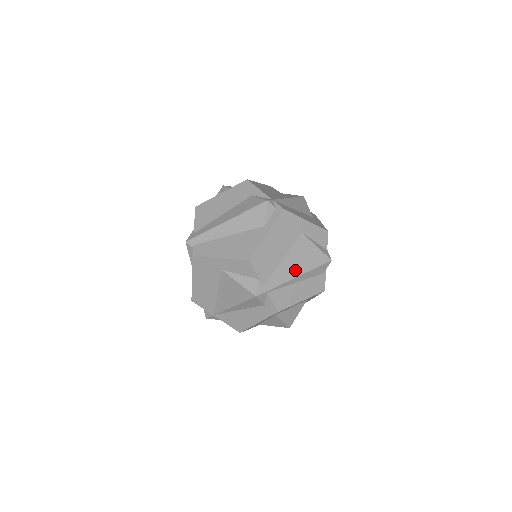
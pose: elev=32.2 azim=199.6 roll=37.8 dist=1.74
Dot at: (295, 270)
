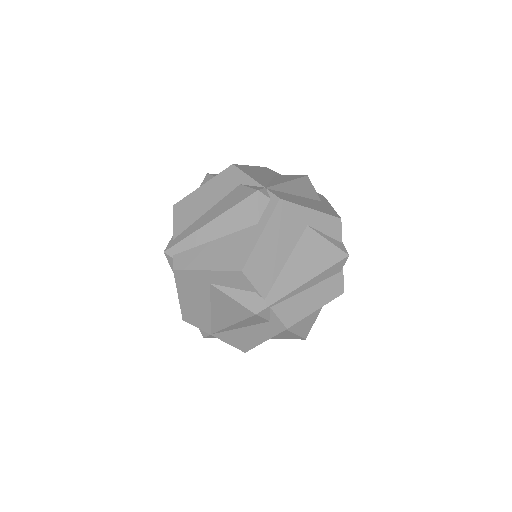
Dot at: (303, 274)
